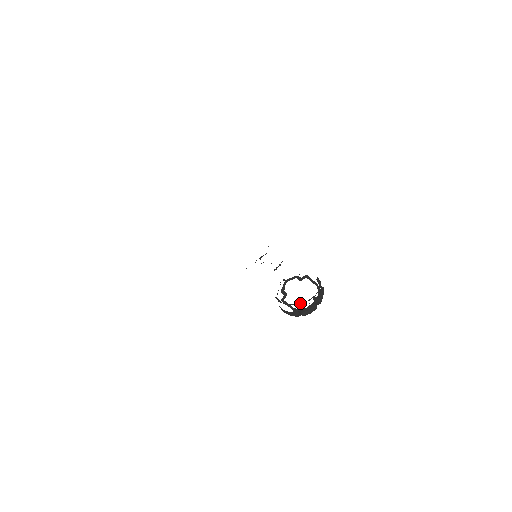
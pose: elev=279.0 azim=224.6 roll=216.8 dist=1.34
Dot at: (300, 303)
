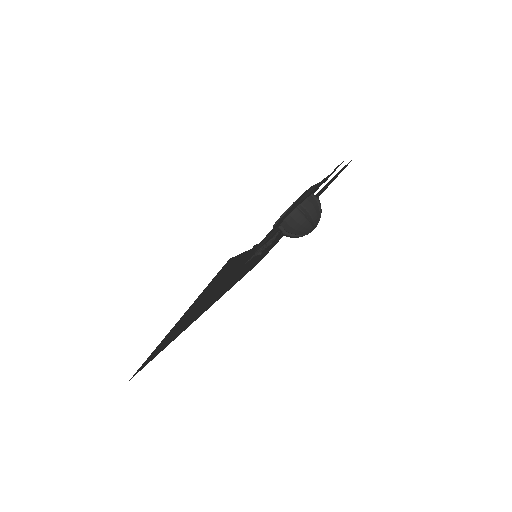
Dot at: occluded
